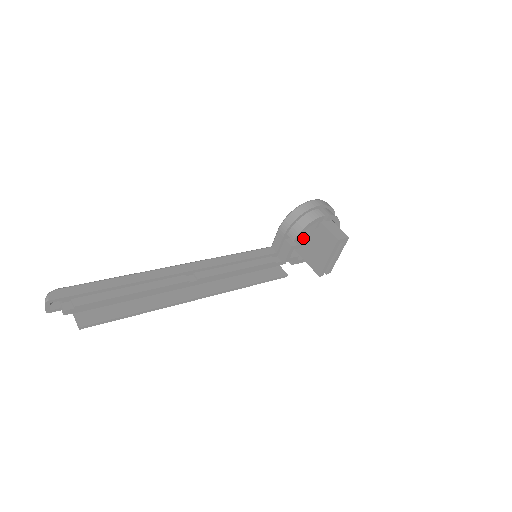
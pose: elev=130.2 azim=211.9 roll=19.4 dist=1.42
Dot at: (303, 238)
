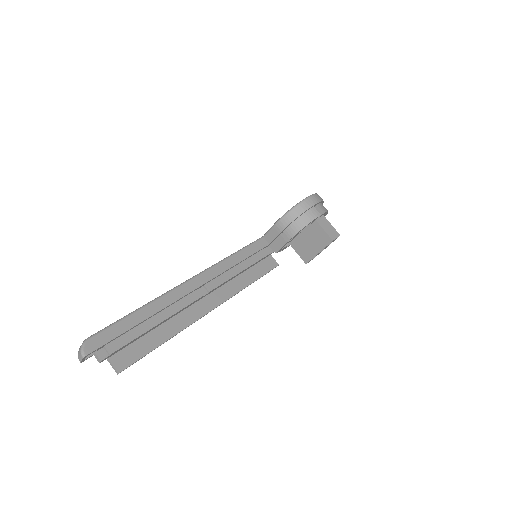
Dot at: occluded
